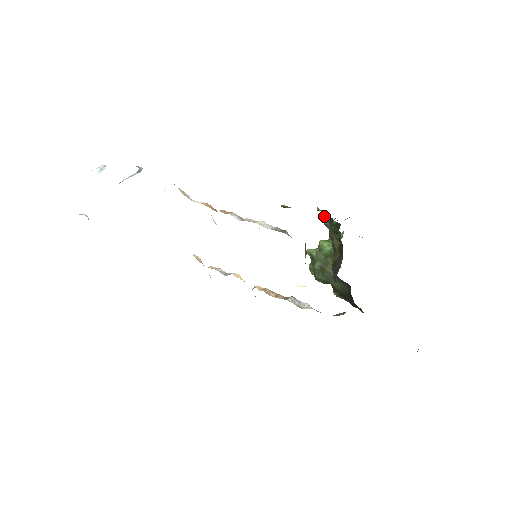
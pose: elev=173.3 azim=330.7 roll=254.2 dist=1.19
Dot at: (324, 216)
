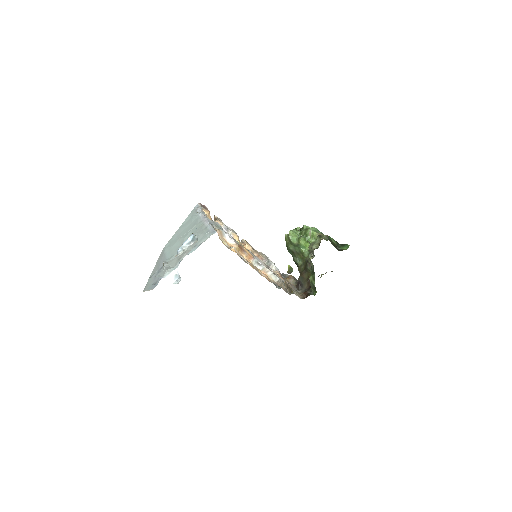
Dot at: (311, 261)
